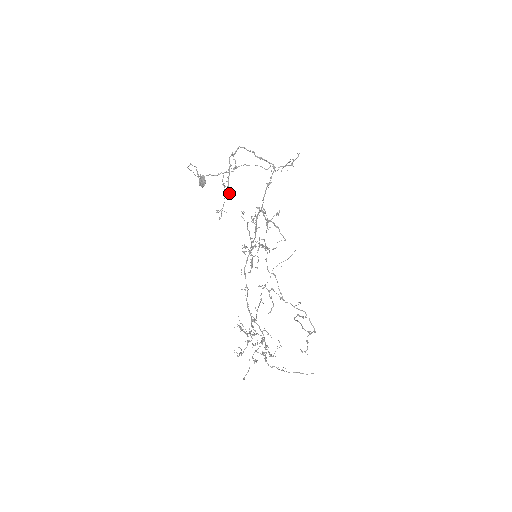
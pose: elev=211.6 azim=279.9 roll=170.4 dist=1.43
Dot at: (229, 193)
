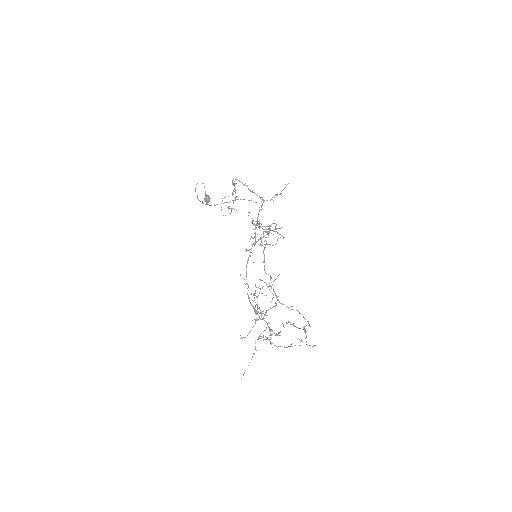
Dot at: occluded
